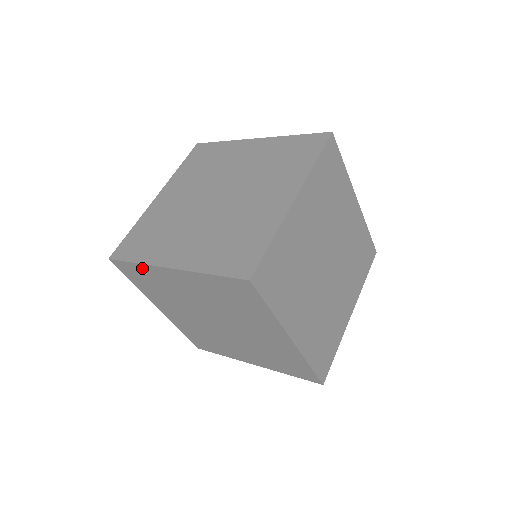
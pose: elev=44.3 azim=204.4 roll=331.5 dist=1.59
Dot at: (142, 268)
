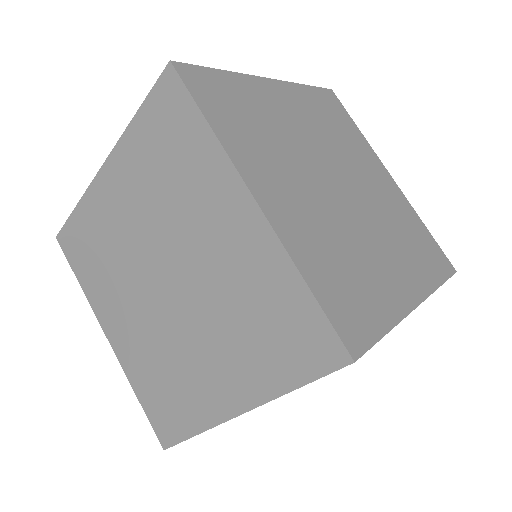
Dot at: (82, 212)
